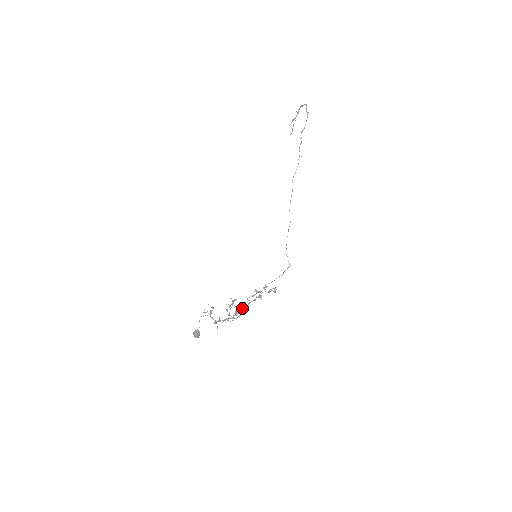
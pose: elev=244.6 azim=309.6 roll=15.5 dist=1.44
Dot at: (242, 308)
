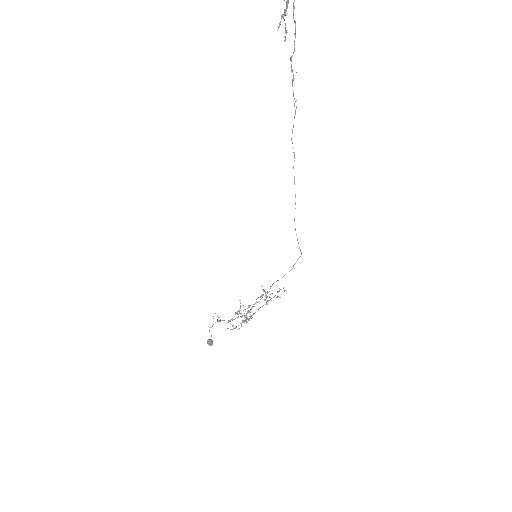
Dot at: occluded
